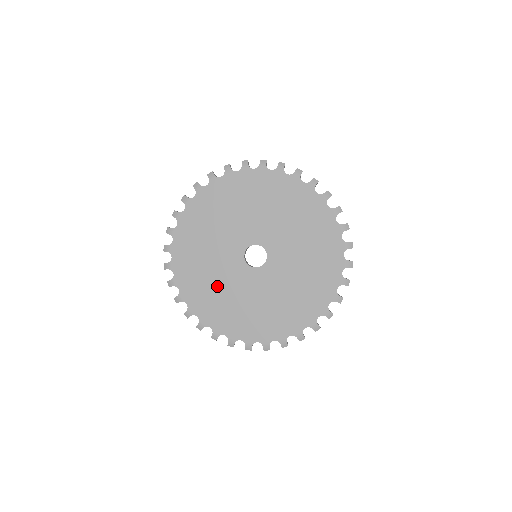
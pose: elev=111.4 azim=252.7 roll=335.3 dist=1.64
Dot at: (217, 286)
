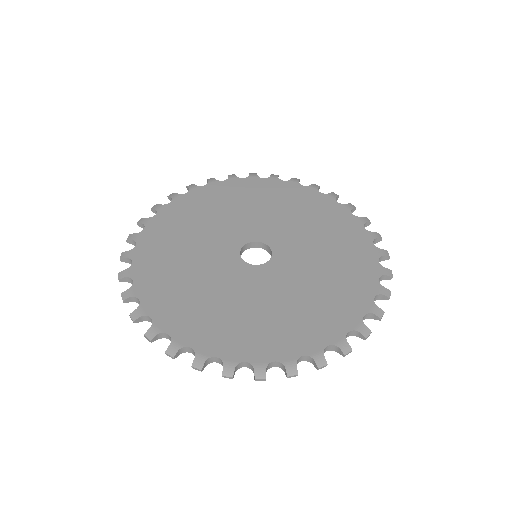
Dot at: (212, 298)
